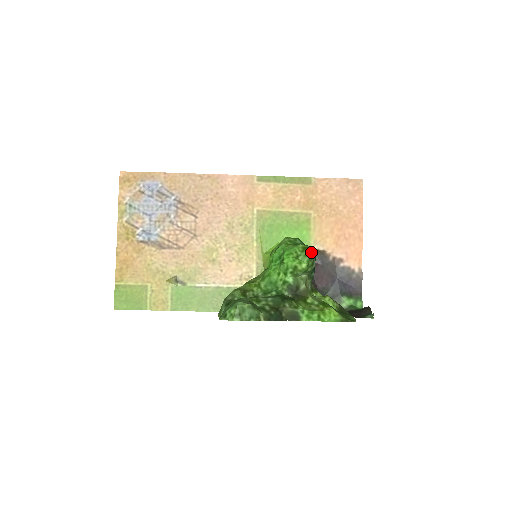
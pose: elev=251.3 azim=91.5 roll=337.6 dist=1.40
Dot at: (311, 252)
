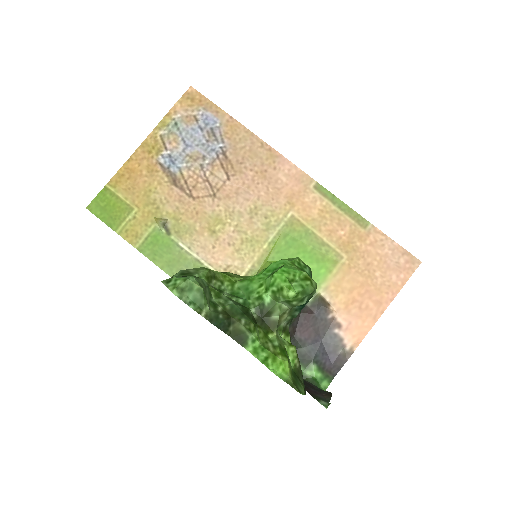
Dot at: (310, 286)
